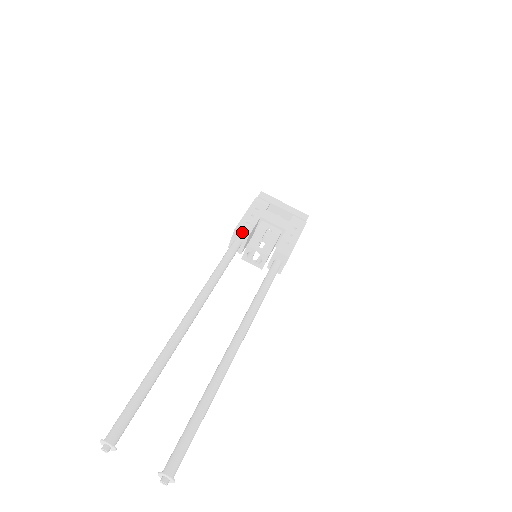
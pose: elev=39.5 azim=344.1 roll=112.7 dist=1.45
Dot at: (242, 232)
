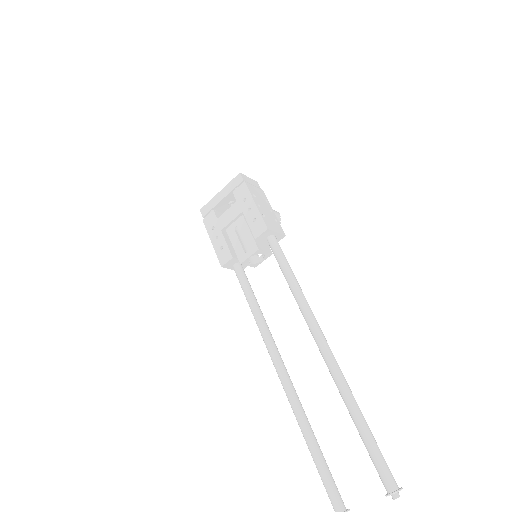
Dot at: (227, 262)
